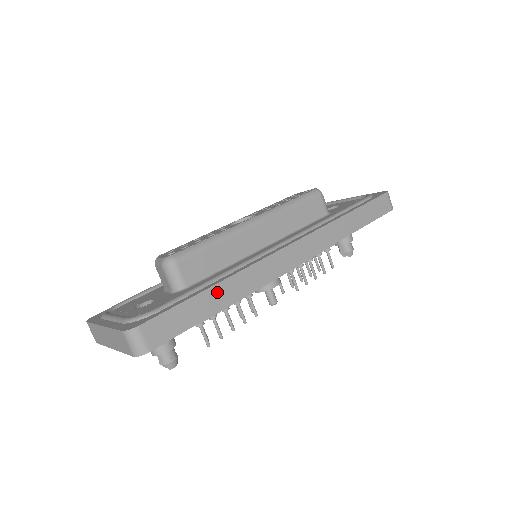
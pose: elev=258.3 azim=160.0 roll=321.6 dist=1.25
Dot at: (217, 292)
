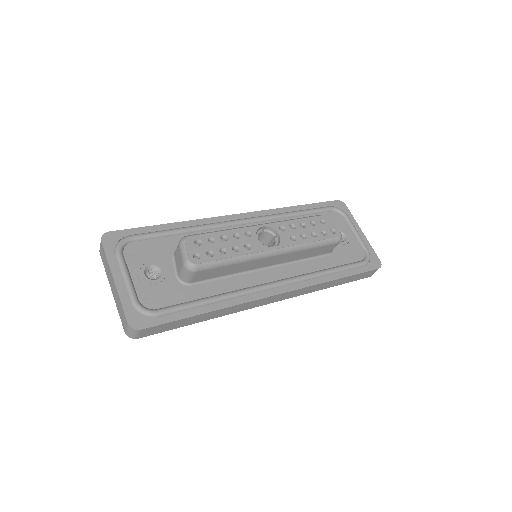
Dot at: (206, 315)
